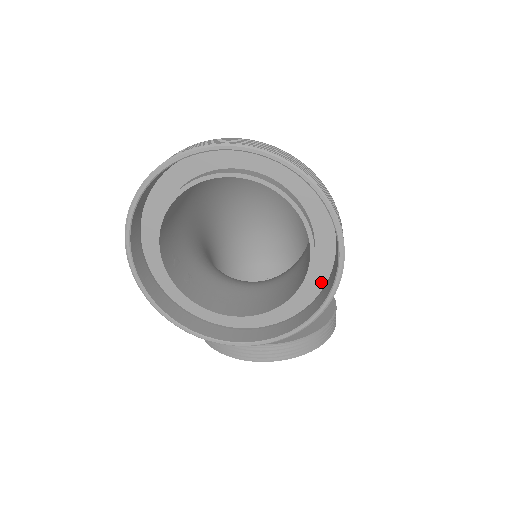
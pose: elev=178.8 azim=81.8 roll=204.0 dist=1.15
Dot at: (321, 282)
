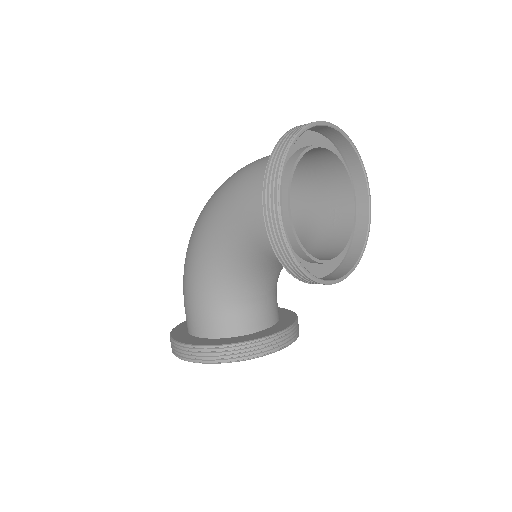
Dot at: occluded
